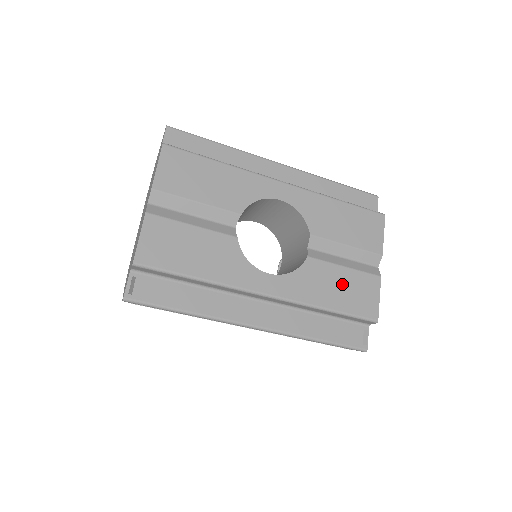
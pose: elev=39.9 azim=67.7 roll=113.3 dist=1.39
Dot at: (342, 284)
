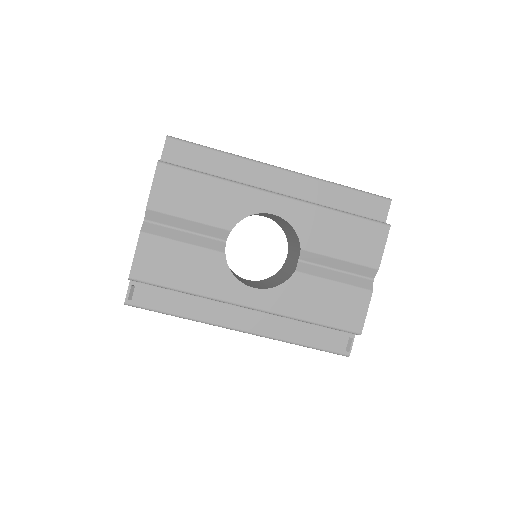
Dot at: (328, 298)
